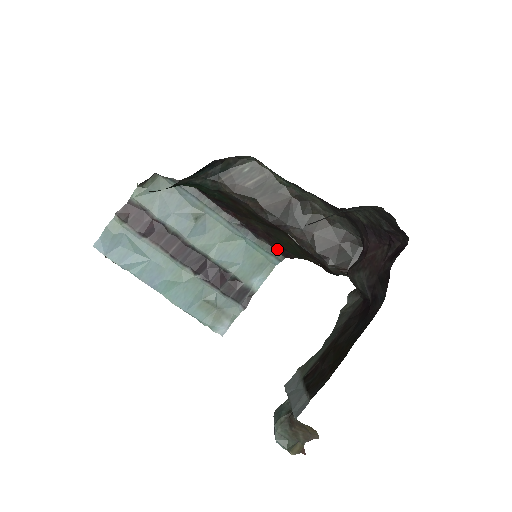
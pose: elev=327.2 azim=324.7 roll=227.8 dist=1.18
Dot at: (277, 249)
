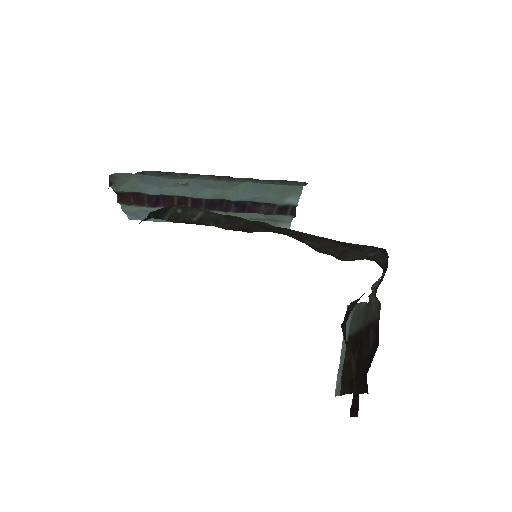
Dot at: (292, 182)
